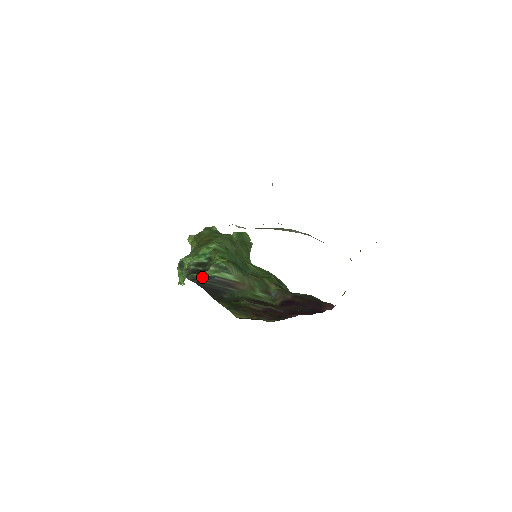
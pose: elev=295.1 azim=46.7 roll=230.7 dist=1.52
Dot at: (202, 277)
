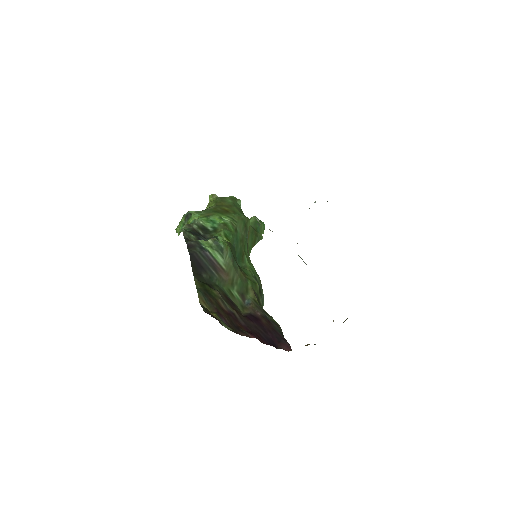
Dot at: (196, 243)
